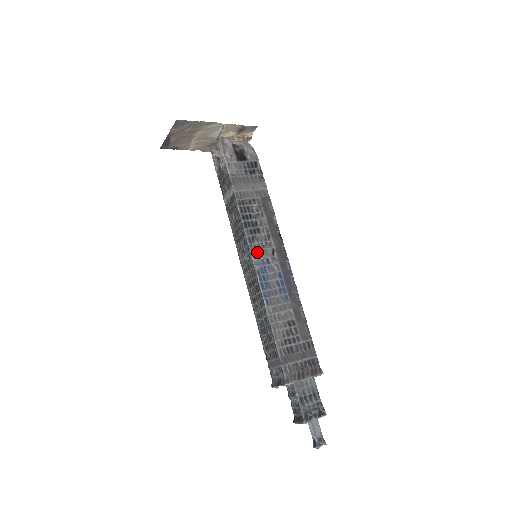
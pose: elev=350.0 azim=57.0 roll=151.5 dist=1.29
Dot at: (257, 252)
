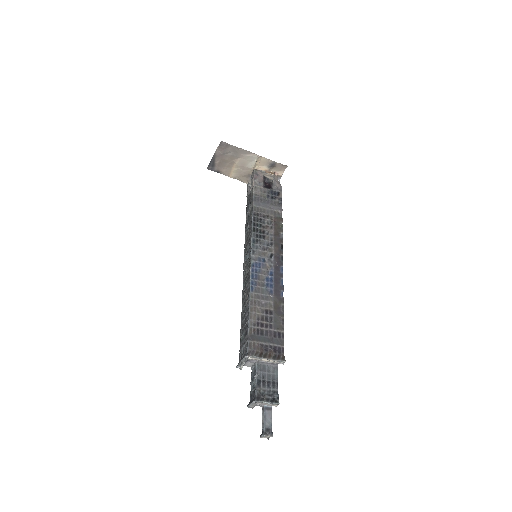
Dot at: (257, 251)
